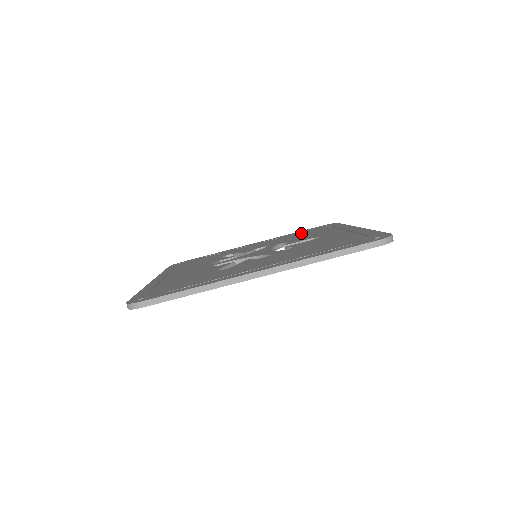
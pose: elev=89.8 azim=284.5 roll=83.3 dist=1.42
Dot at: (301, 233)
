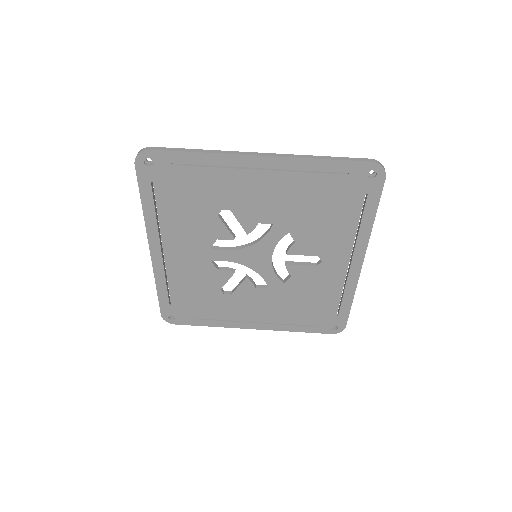
Dot at: occluded
